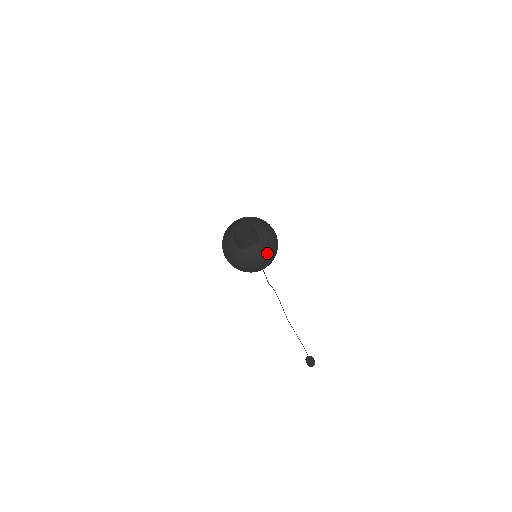
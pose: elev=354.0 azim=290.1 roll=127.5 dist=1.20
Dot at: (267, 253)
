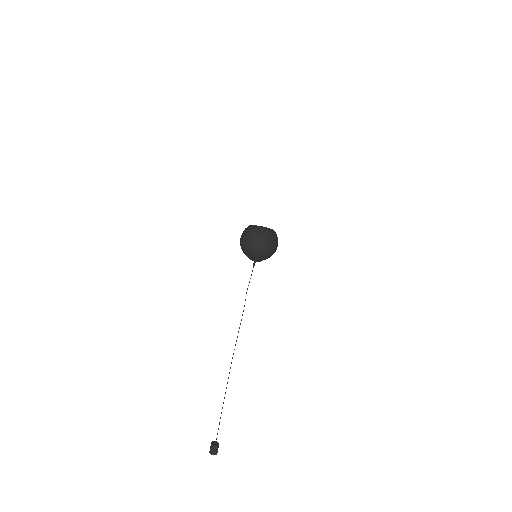
Dot at: occluded
